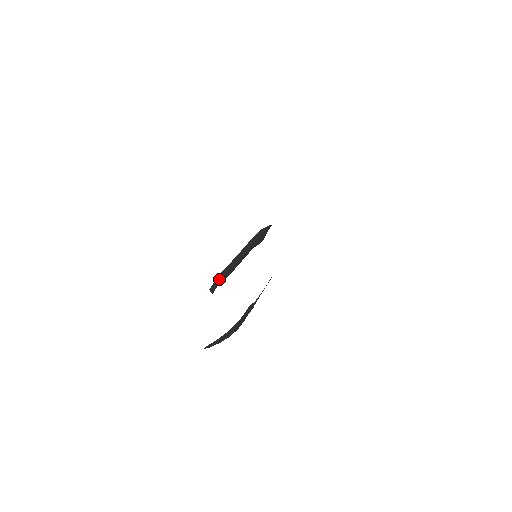
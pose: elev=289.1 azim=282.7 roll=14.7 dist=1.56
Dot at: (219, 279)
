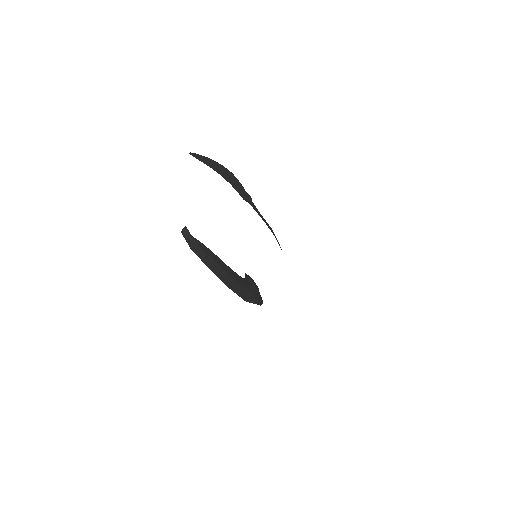
Dot at: occluded
